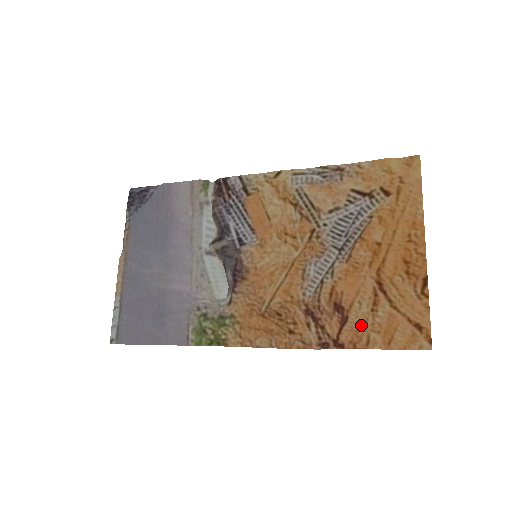
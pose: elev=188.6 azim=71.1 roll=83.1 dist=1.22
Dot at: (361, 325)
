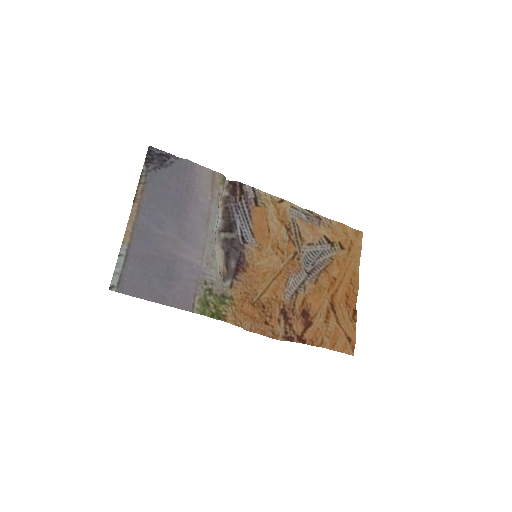
Dot at: (319, 330)
